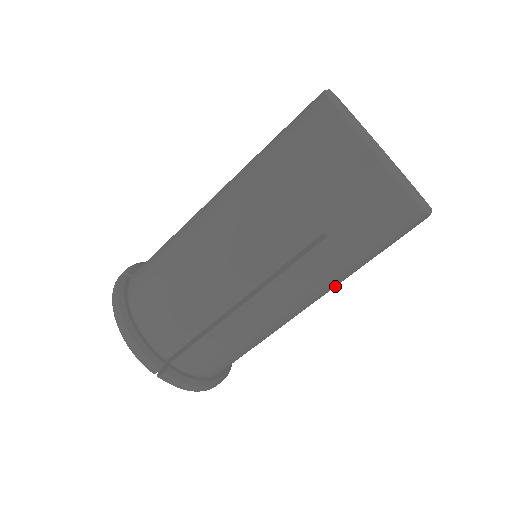
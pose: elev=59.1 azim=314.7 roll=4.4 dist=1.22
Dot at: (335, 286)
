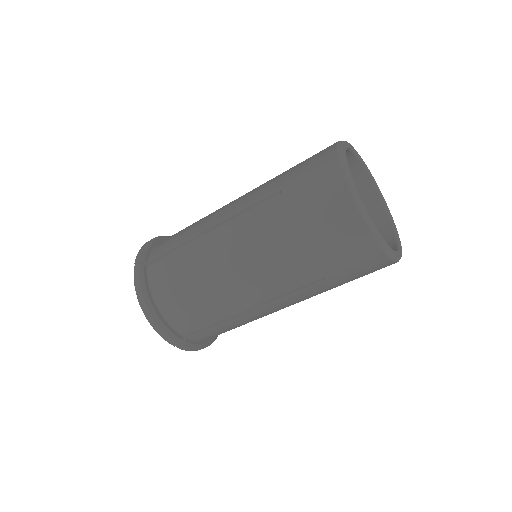
Dot at: occluded
